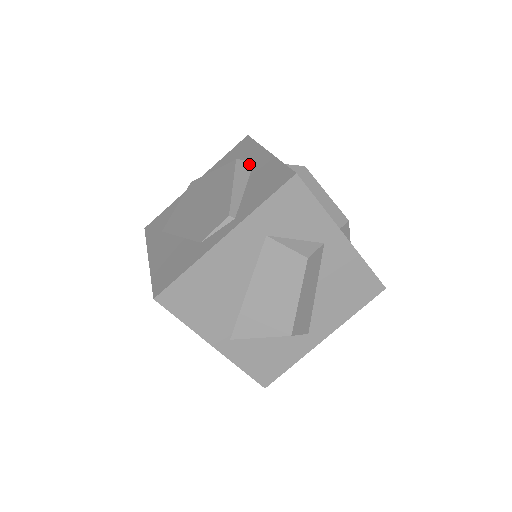
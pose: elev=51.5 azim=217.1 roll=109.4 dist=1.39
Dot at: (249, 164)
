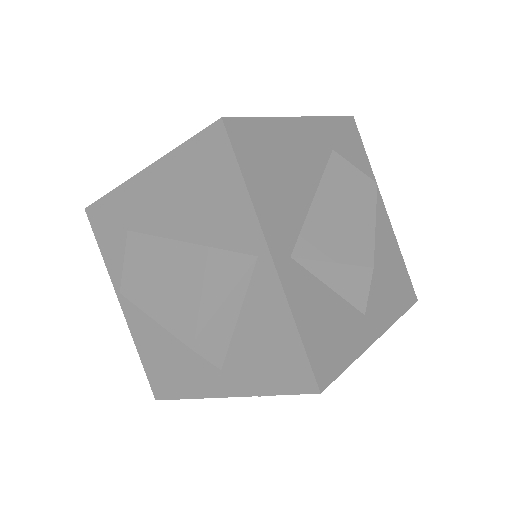
Dot at: occluded
